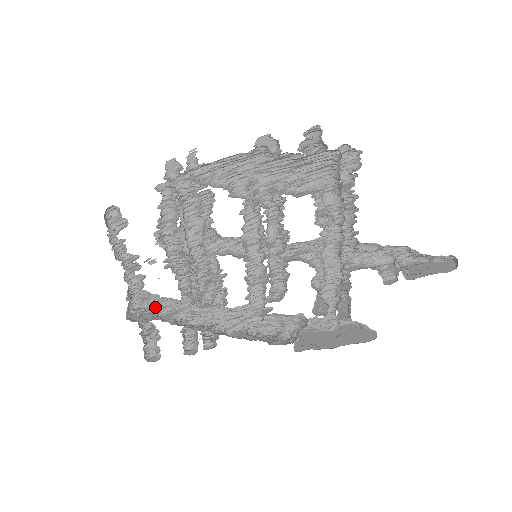
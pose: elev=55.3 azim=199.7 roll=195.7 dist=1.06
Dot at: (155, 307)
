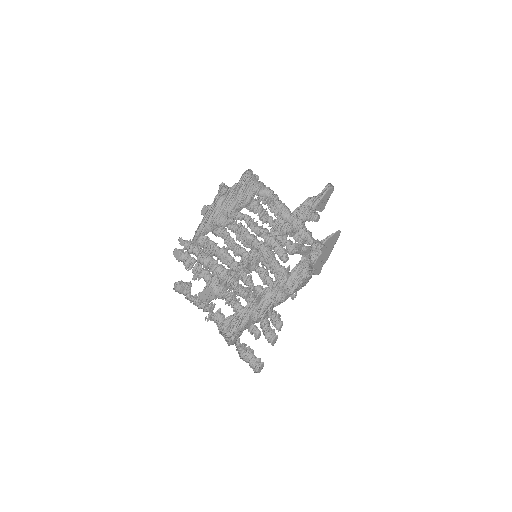
Dot at: (240, 318)
